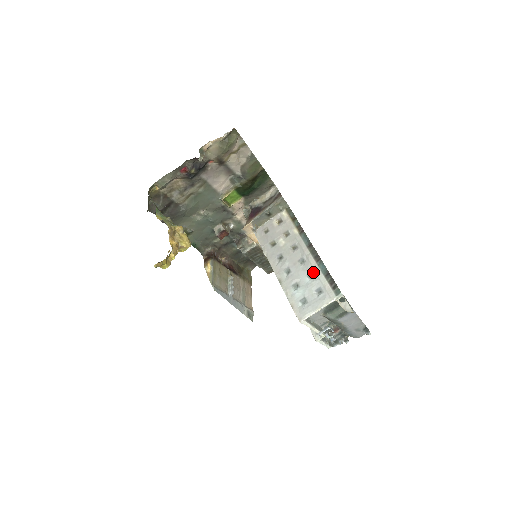
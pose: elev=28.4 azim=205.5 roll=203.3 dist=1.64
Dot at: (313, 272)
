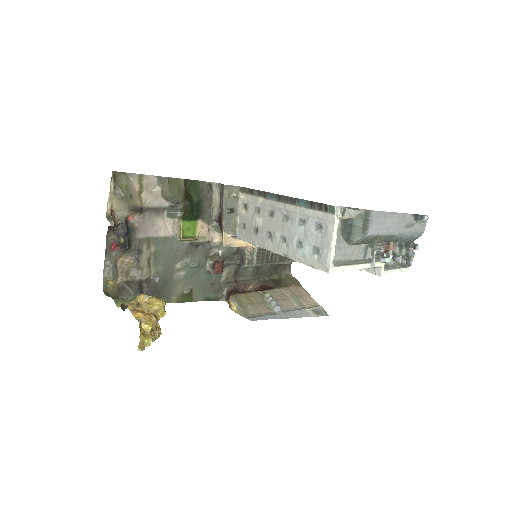
Dot at: (300, 217)
